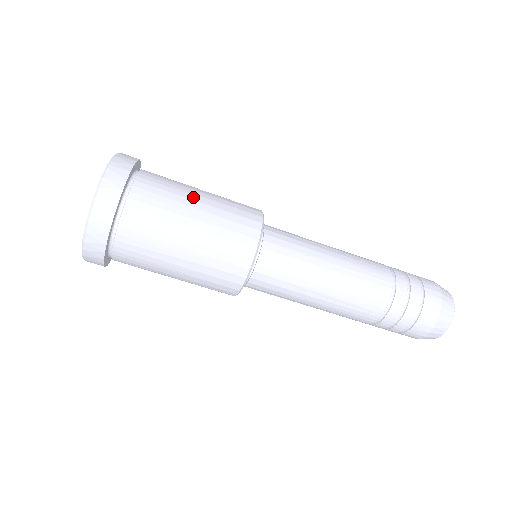
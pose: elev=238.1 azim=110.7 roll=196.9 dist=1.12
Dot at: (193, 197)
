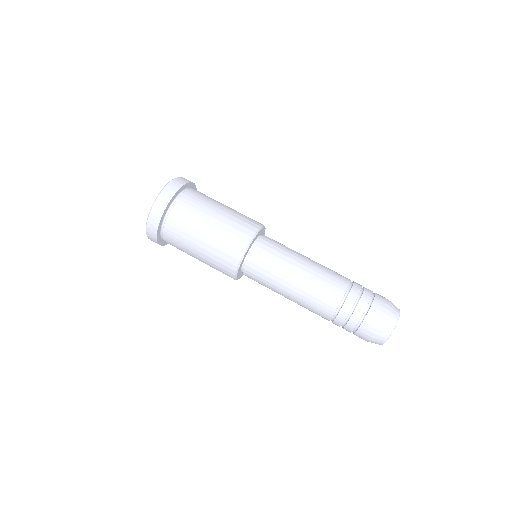
Dot at: (218, 206)
